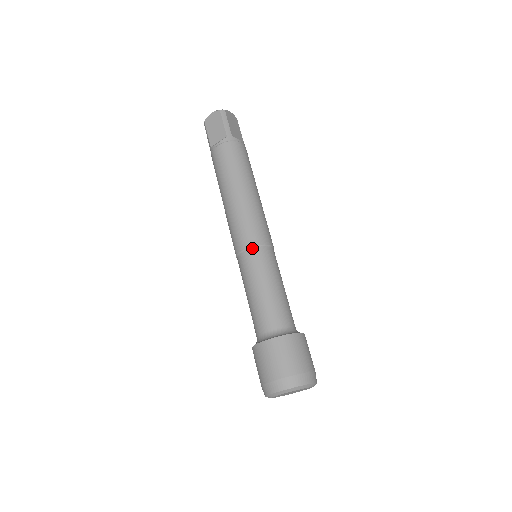
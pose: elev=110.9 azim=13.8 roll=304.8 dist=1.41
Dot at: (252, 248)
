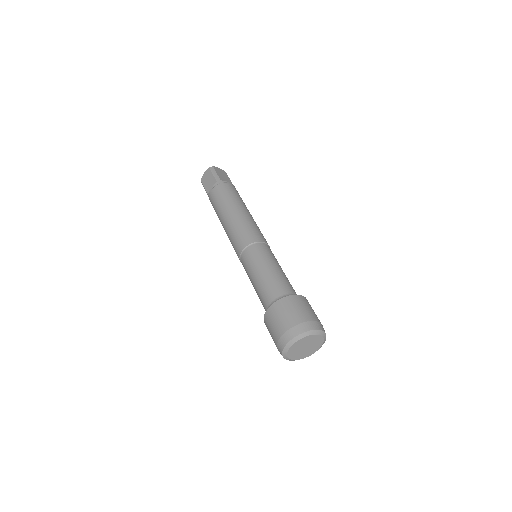
Dot at: (248, 247)
